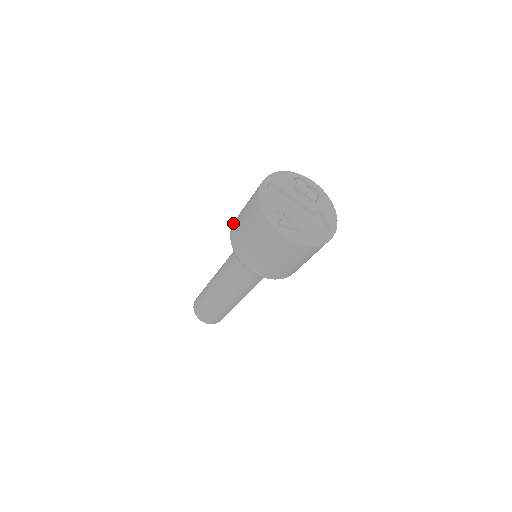
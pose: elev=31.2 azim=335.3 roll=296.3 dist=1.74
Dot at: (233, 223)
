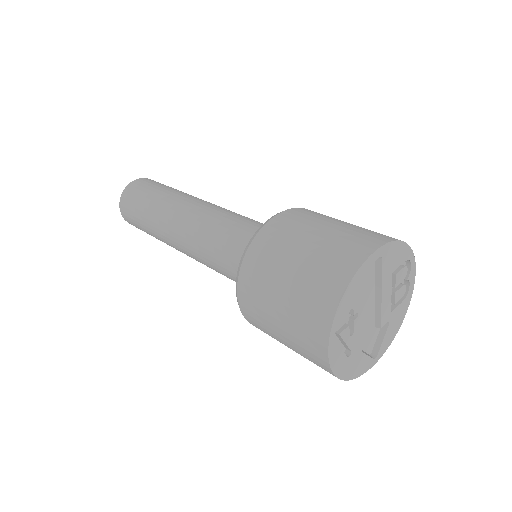
Dot at: (274, 221)
